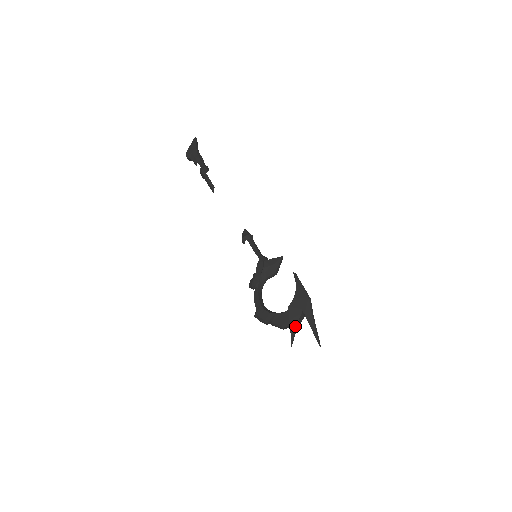
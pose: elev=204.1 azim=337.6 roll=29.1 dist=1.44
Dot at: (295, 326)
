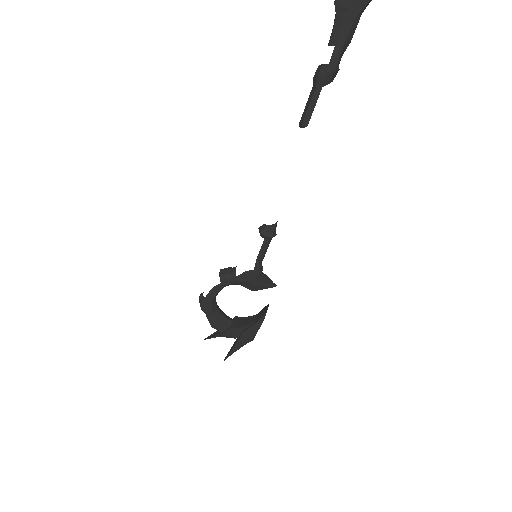
Dot at: occluded
